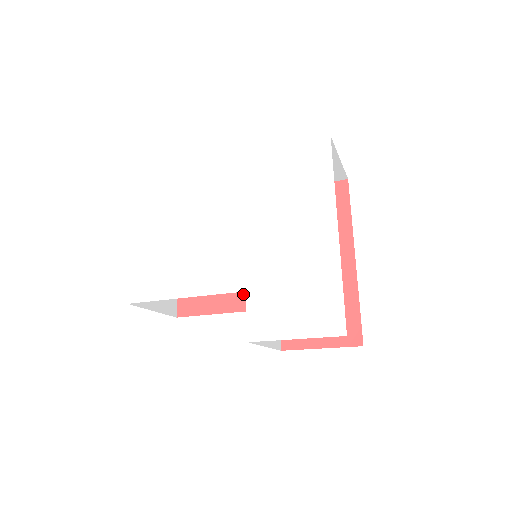
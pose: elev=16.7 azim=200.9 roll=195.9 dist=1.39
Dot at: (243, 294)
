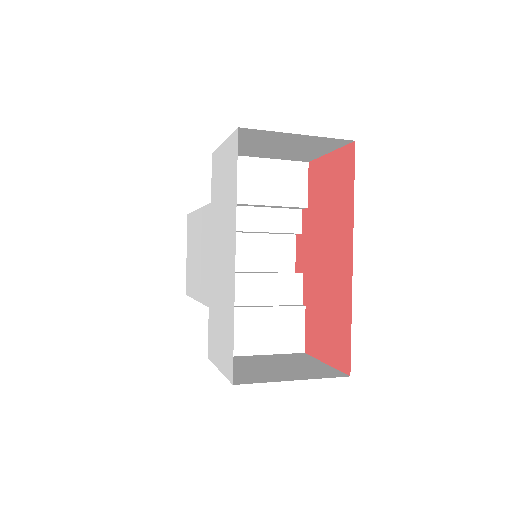
Dot at: occluded
